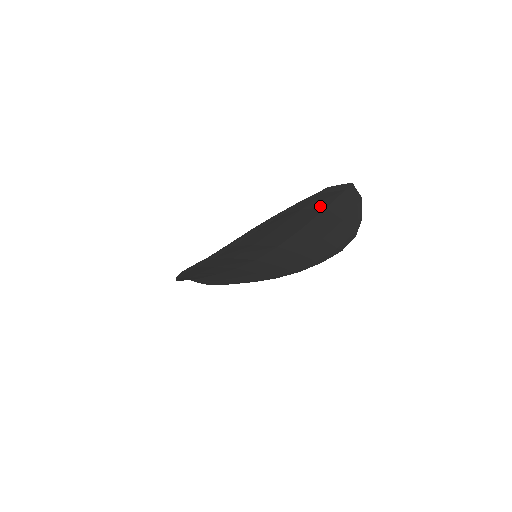
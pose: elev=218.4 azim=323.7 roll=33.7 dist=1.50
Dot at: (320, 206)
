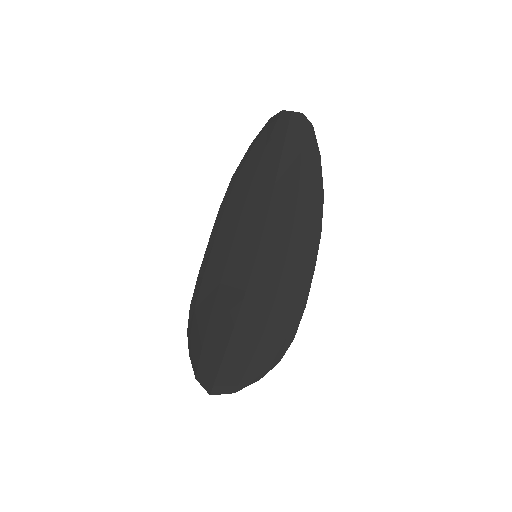
Dot at: (215, 359)
